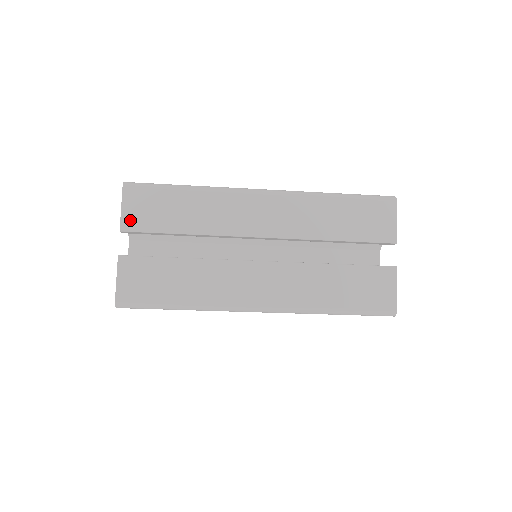
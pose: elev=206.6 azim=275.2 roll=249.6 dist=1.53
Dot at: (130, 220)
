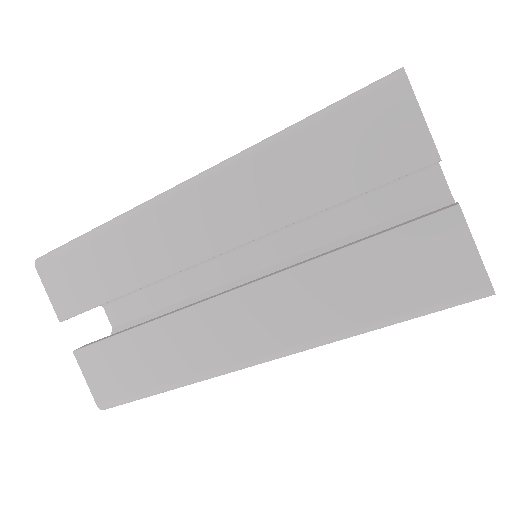
Dot at: (62, 304)
